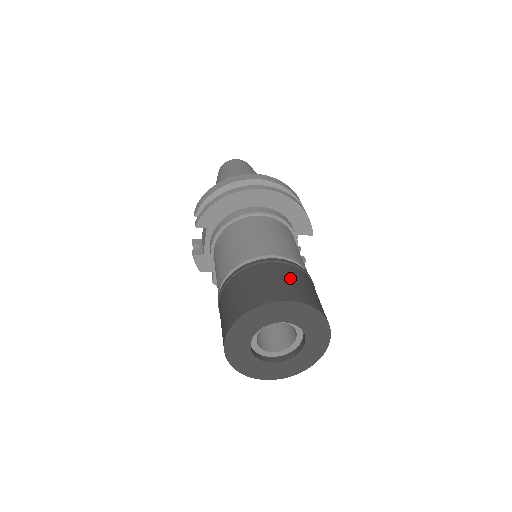
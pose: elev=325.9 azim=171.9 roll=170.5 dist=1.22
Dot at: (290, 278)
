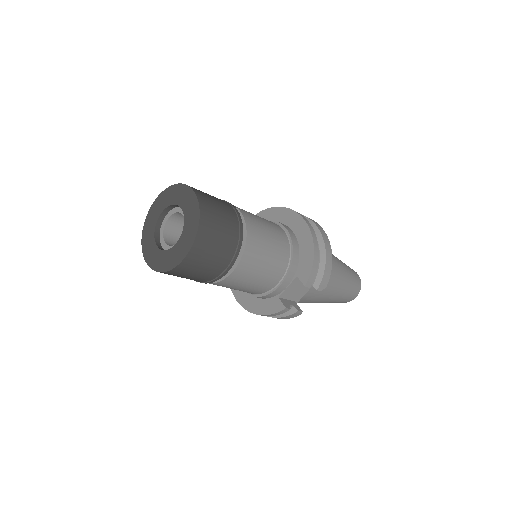
Dot at: (221, 206)
